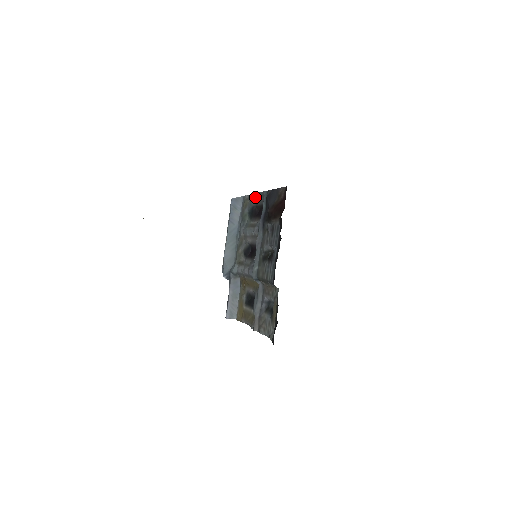
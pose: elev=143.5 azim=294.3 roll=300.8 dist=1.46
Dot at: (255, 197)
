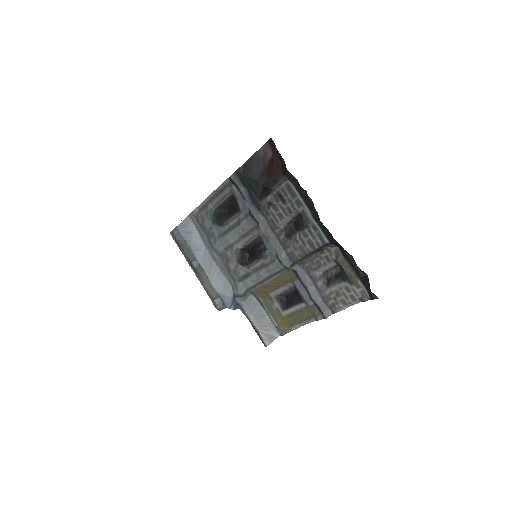
Dot at: (212, 199)
